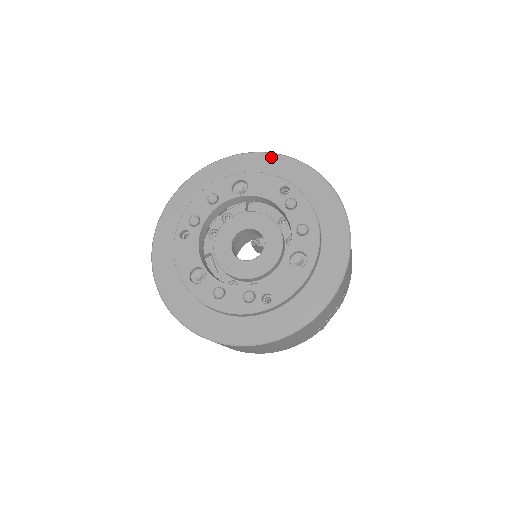
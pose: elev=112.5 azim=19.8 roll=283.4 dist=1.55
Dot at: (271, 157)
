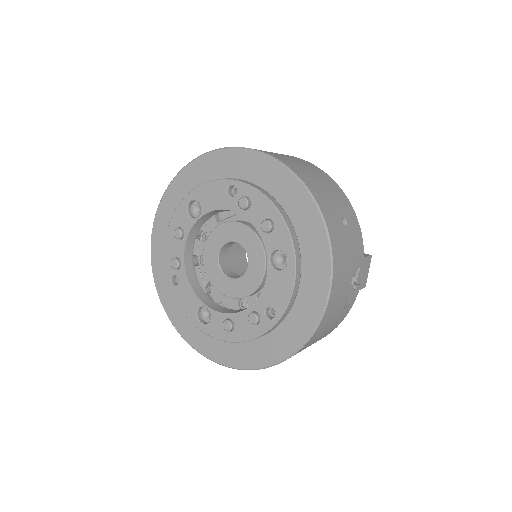
Dot at: (207, 159)
